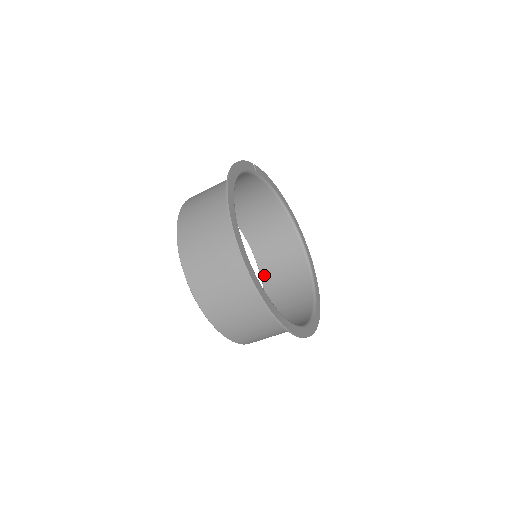
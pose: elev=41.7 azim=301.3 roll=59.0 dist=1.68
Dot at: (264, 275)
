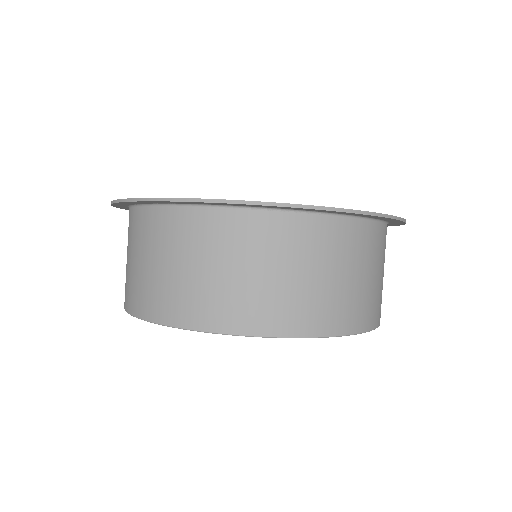
Dot at: occluded
